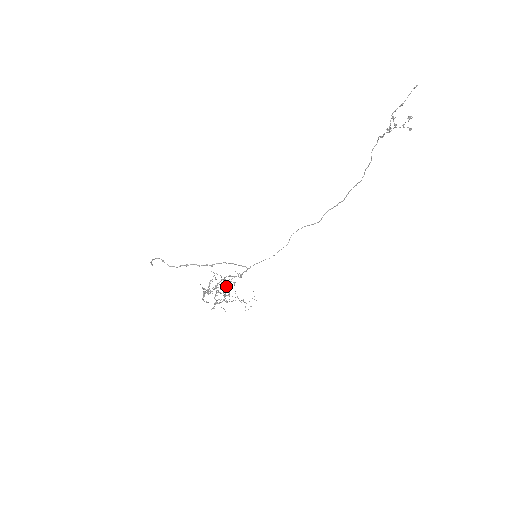
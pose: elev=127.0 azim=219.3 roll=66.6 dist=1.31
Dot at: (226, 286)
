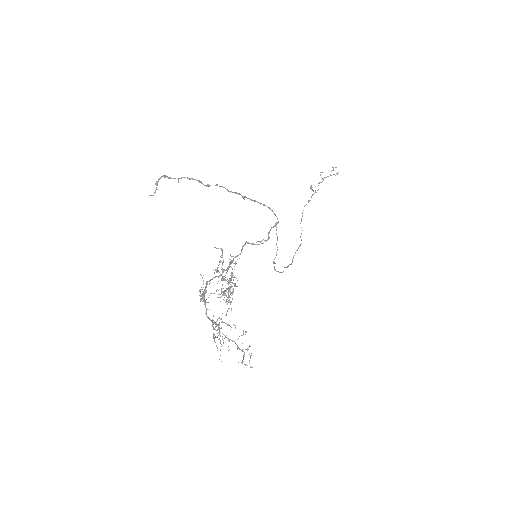
Dot at: occluded
